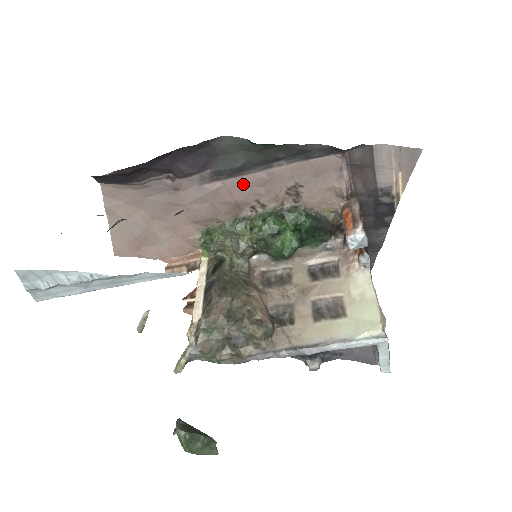
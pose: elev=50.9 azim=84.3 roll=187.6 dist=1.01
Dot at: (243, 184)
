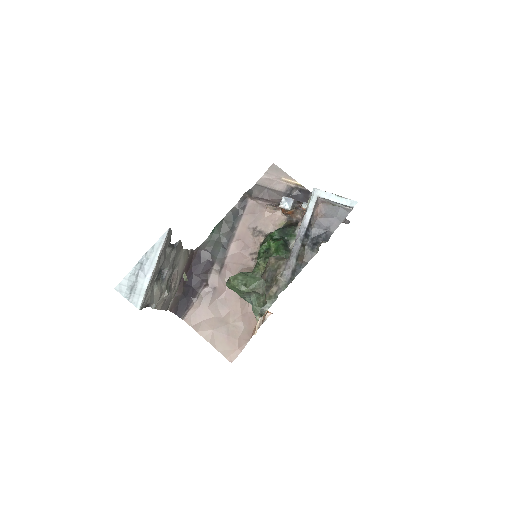
Dot at: (235, 254)
